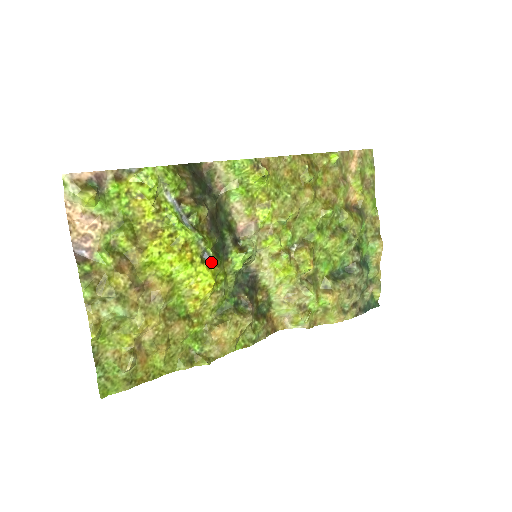
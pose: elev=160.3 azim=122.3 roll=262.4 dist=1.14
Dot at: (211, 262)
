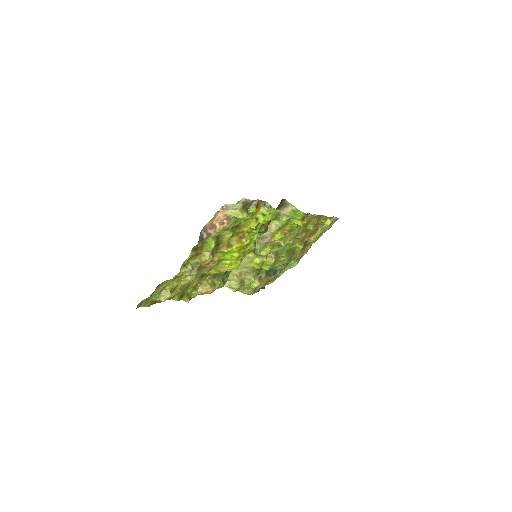
Dot at: (243, 258)
